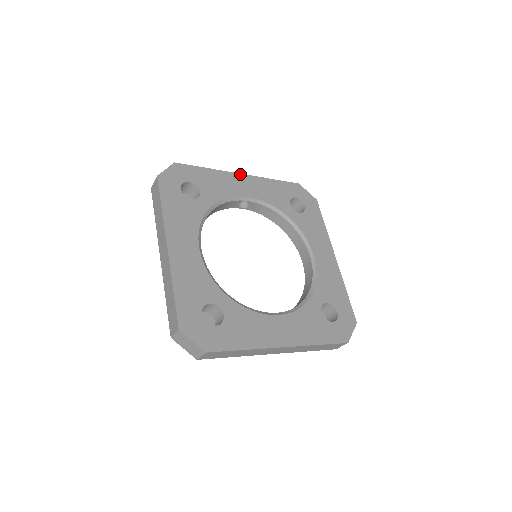
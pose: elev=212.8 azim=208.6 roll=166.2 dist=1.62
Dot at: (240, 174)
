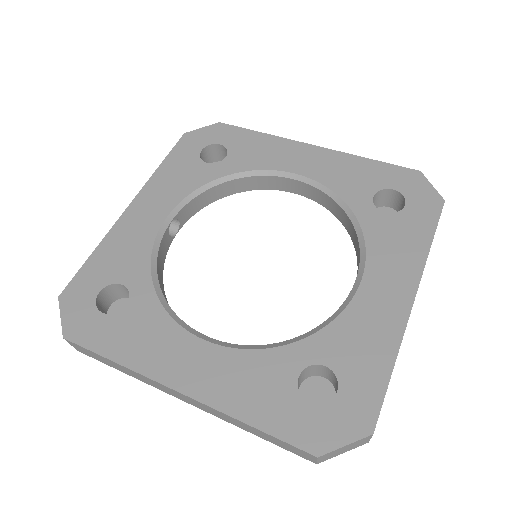
Dot at: (127, 208)
